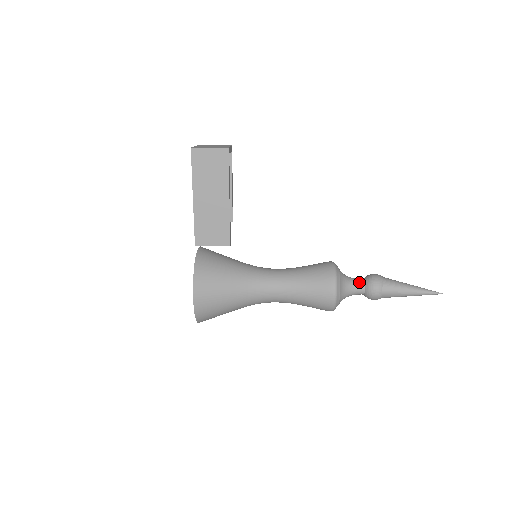
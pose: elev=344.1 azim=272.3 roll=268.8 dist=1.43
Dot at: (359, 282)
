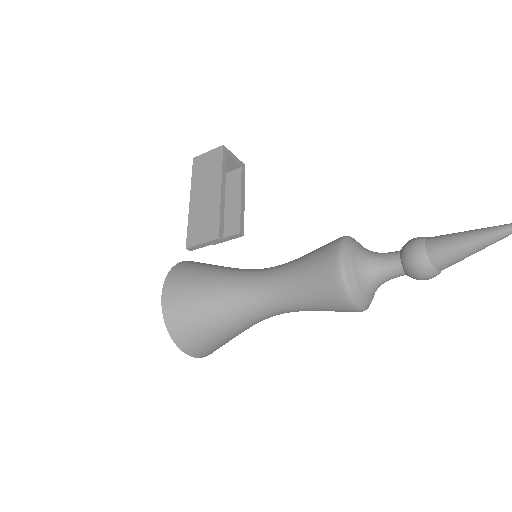
Dot at: (391, 252)
